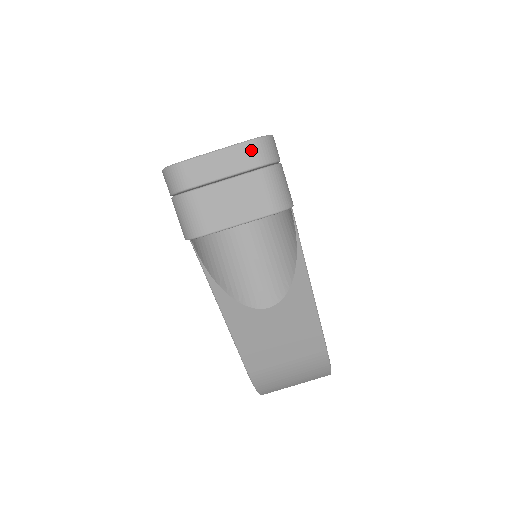
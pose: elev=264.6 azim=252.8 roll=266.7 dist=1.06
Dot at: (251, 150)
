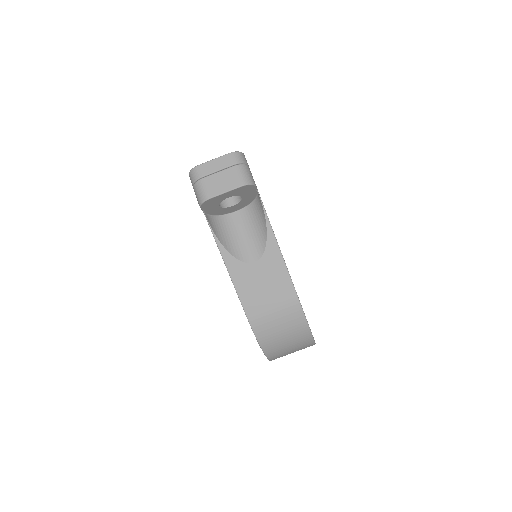
Dot at: (231, 157)
